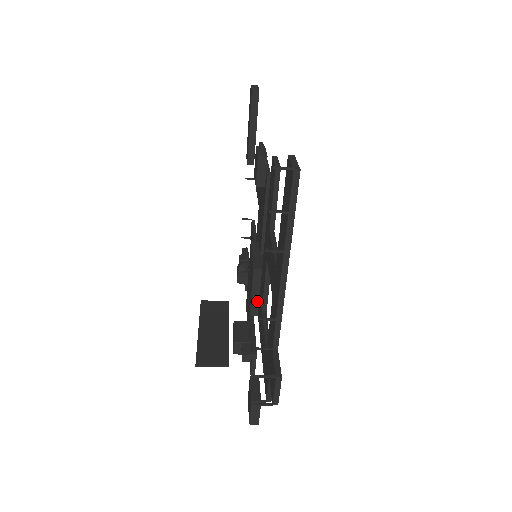
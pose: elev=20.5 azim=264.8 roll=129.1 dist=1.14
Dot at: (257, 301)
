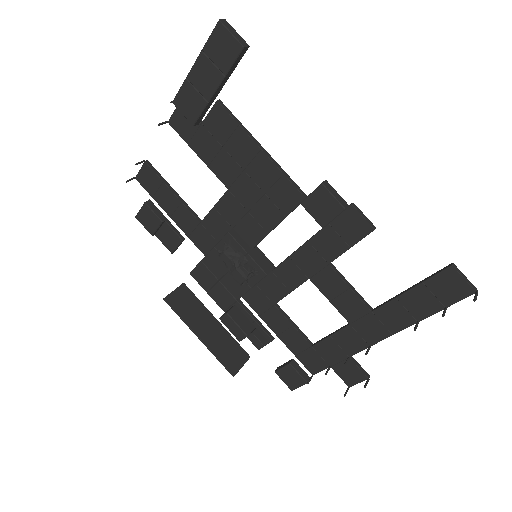
Dot at: (249, 290)
